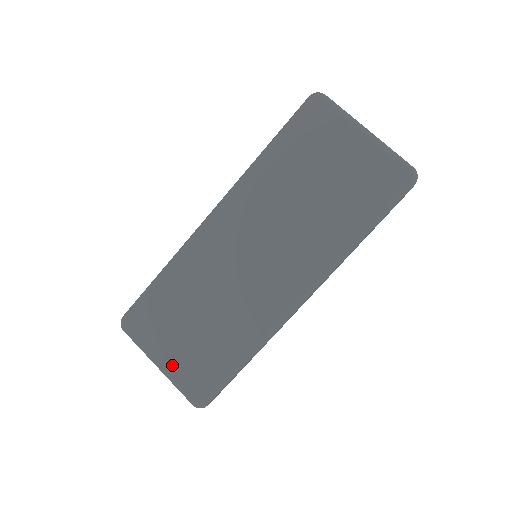
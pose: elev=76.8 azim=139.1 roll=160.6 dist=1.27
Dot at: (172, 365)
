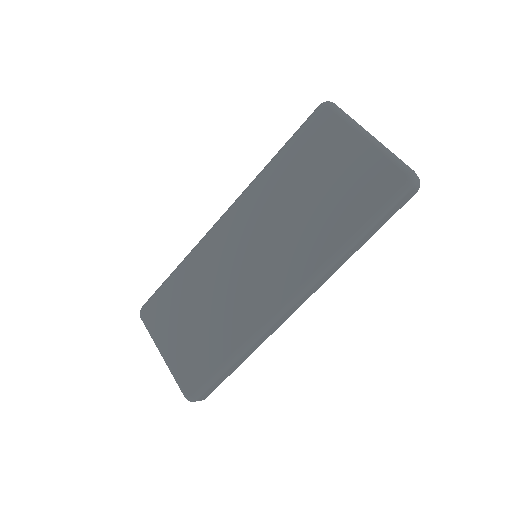
Dot at: (173, 355)
